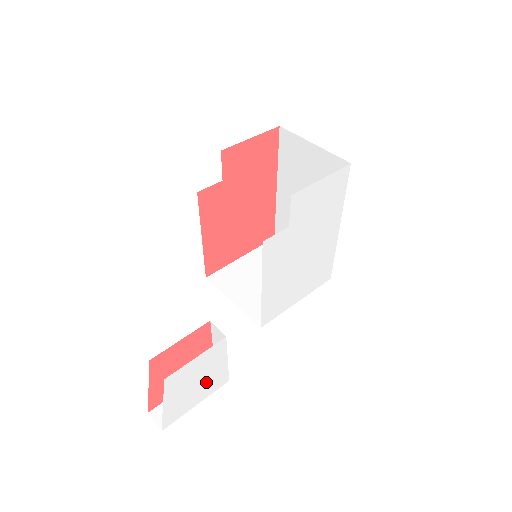
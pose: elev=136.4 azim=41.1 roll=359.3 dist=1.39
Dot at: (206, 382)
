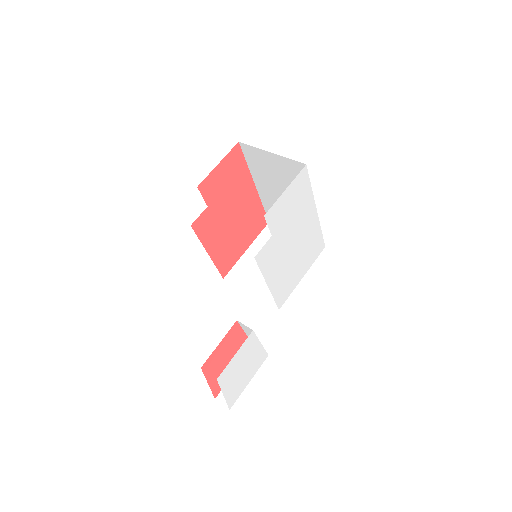
Dot at: (250, 365)
